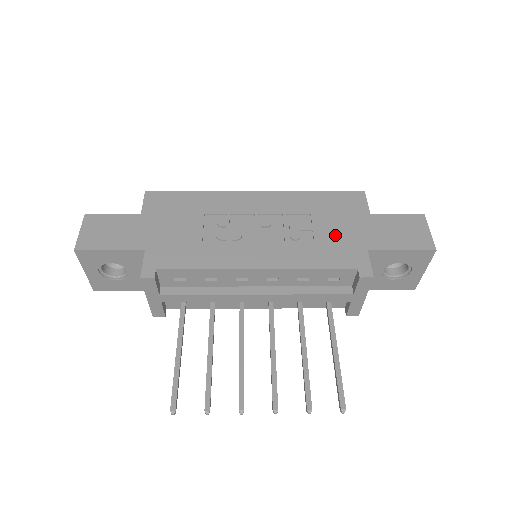
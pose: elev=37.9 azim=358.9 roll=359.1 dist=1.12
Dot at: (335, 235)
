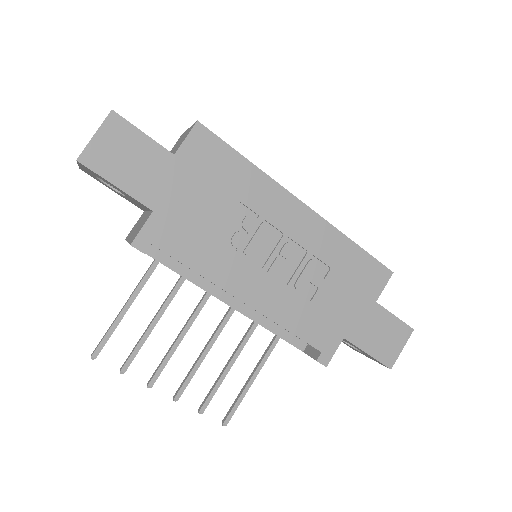
Dot at: (332, 306)
